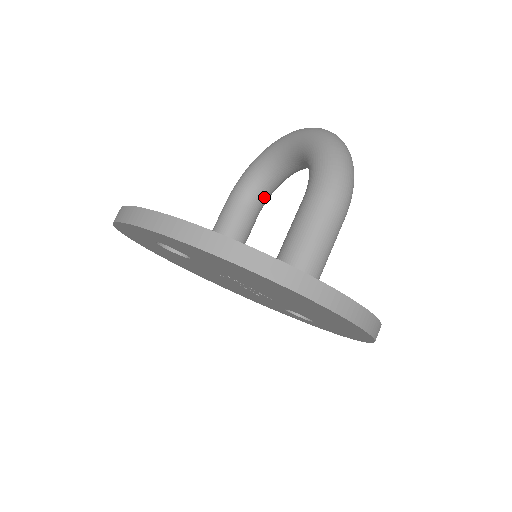
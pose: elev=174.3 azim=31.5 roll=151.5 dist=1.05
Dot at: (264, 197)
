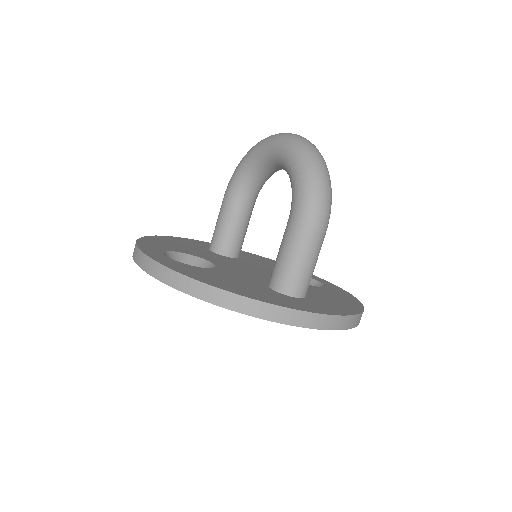
Dot at: (257, 190)
